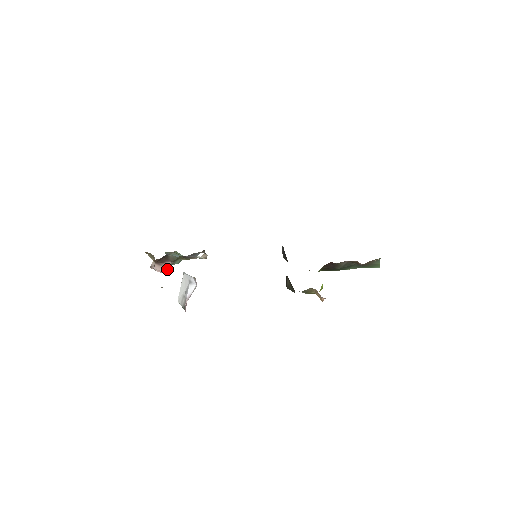
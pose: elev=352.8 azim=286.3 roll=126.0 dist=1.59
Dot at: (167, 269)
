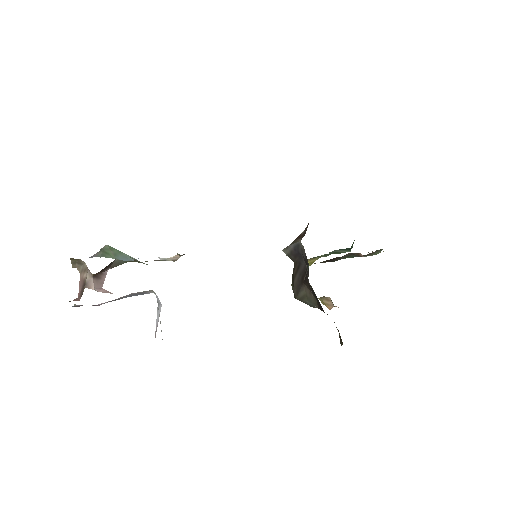
Dot at: occluded
